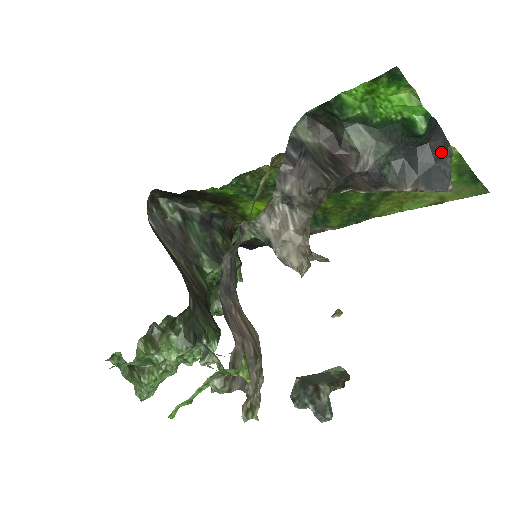
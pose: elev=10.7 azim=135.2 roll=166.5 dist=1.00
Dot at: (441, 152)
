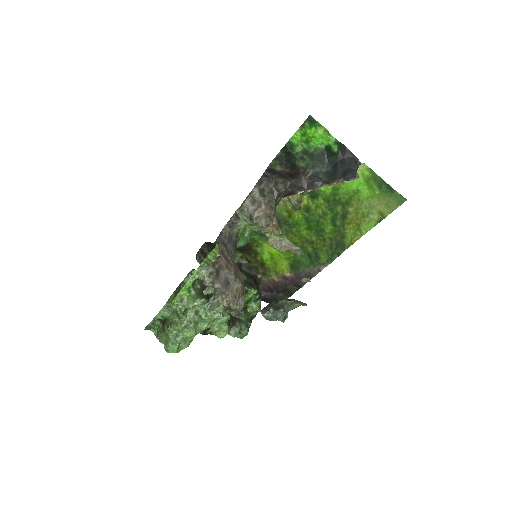
Dot at: (352, 163)
